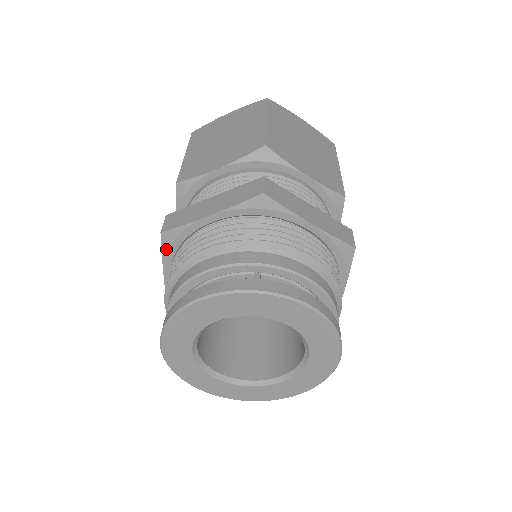
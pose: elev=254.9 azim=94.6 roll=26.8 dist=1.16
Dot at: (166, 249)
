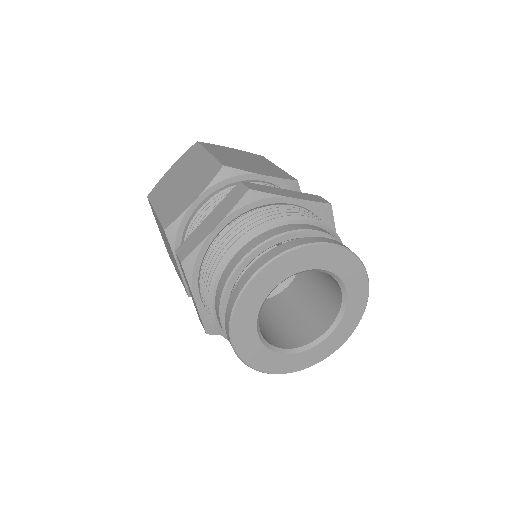
Dot at: (190, 275)
